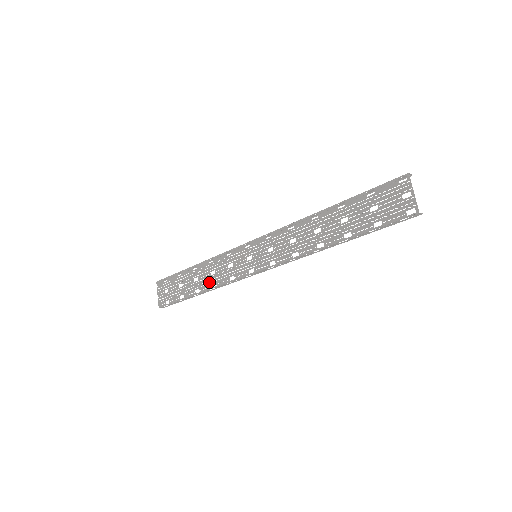
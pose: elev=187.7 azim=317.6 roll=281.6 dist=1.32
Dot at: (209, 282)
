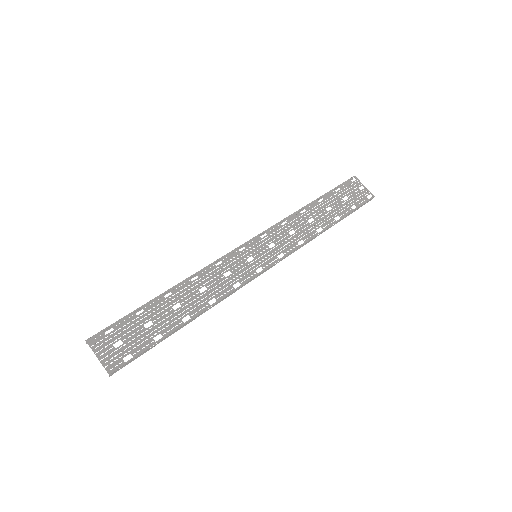
Dot at: (203, 301)
